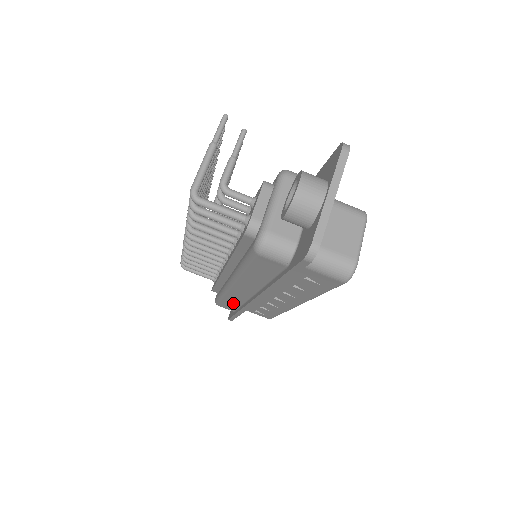
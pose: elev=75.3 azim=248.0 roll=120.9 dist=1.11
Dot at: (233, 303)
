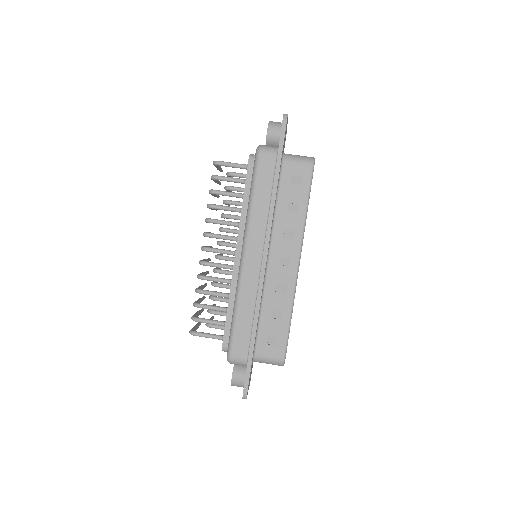
Dot at: (246, 318)
